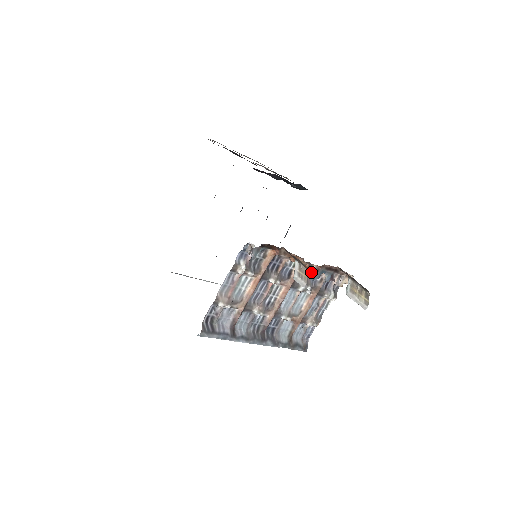
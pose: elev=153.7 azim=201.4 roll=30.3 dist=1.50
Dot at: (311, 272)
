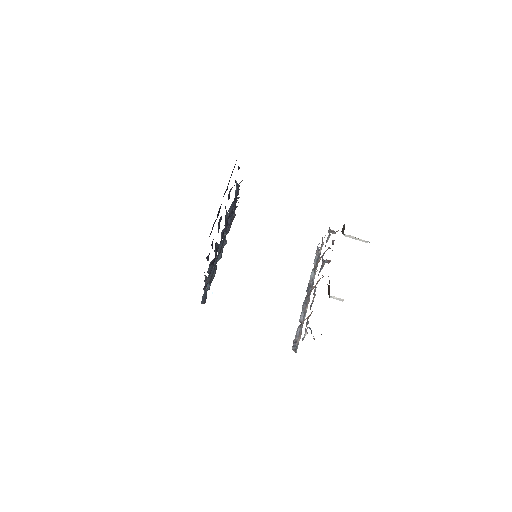
Dot at: (323, 262)
